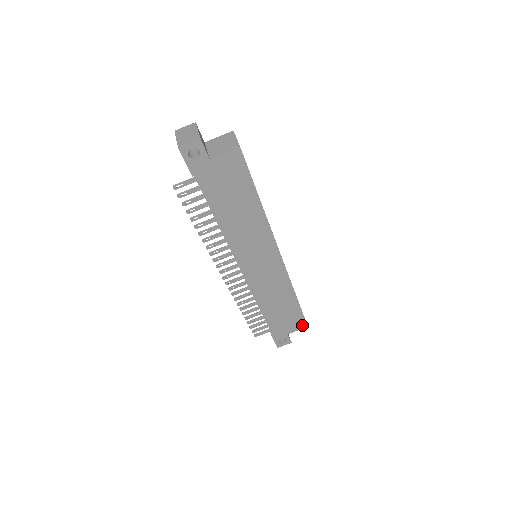
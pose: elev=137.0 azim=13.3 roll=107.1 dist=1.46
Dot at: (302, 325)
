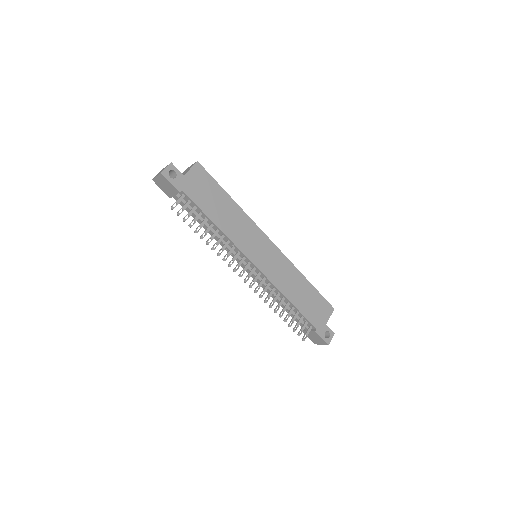
Dot at: (329, 309)
